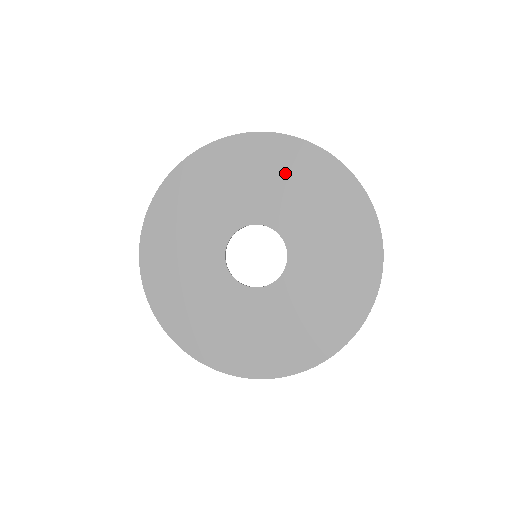
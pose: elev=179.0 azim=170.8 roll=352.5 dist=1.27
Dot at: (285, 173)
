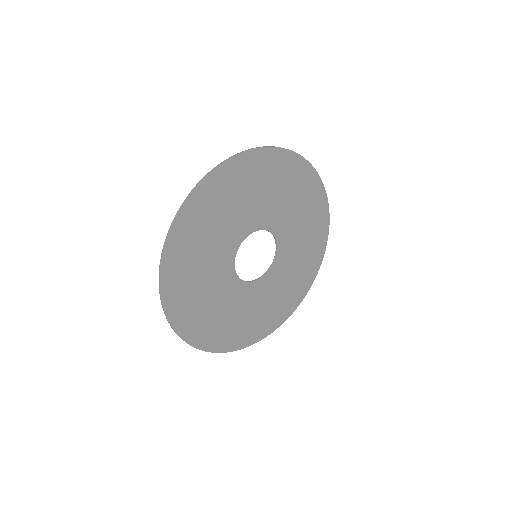
Dot at: (275, 182)
